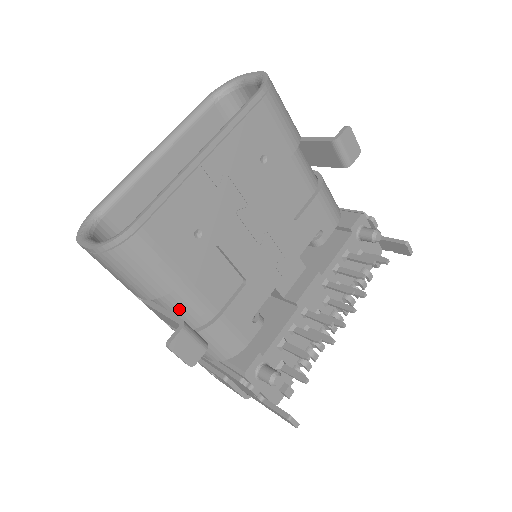
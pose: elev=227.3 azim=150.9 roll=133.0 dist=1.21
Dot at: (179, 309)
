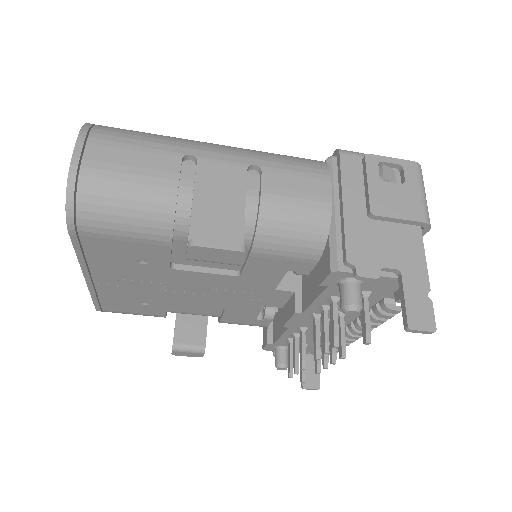
Dot at: occluded
